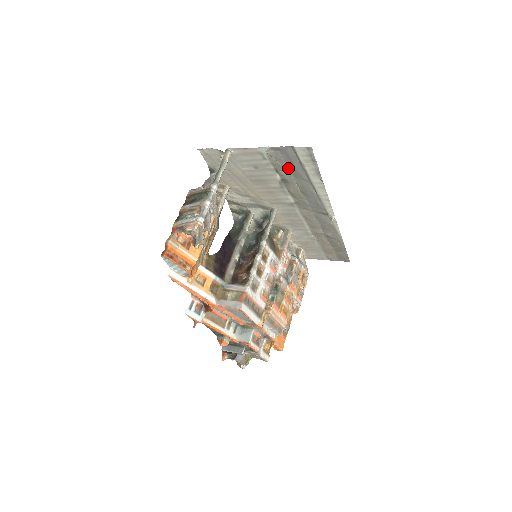
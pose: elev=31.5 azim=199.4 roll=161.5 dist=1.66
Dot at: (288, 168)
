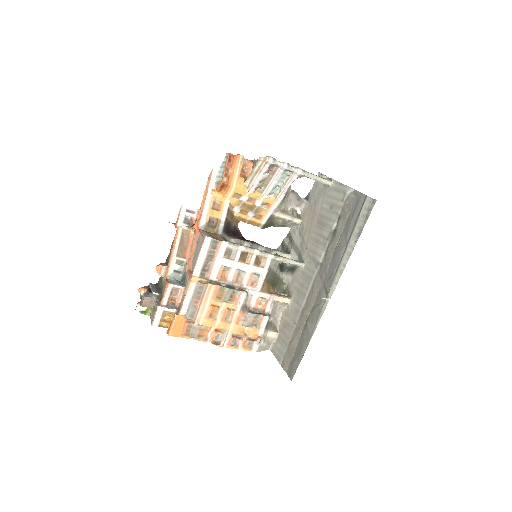
Dot at: (347, 219)
